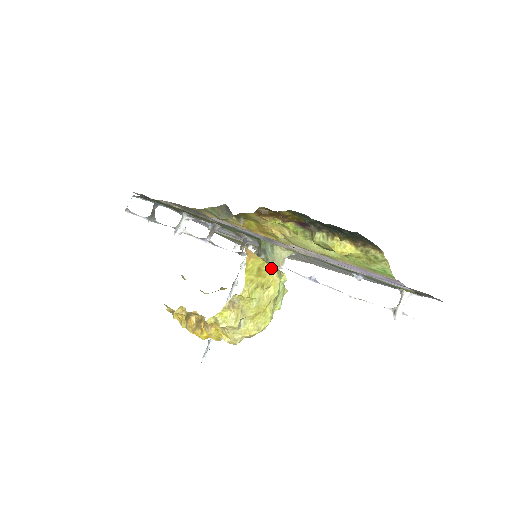
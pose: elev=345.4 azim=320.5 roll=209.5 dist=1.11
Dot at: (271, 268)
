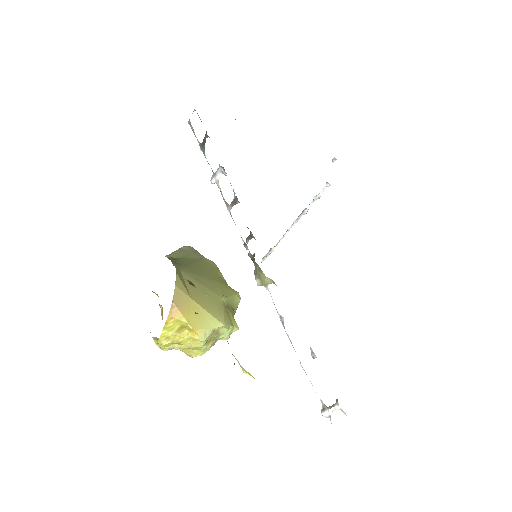
Dot at: (193, 331)
